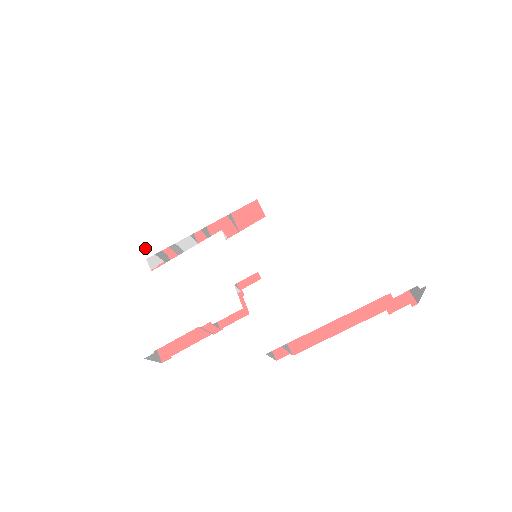
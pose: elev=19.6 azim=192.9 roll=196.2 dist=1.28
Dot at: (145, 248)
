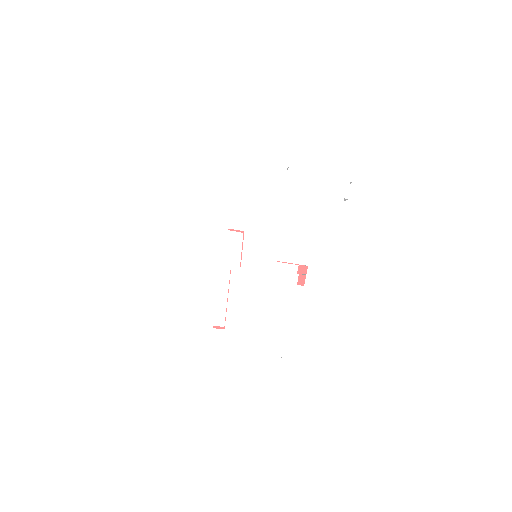
Dot at: (204, 324)
